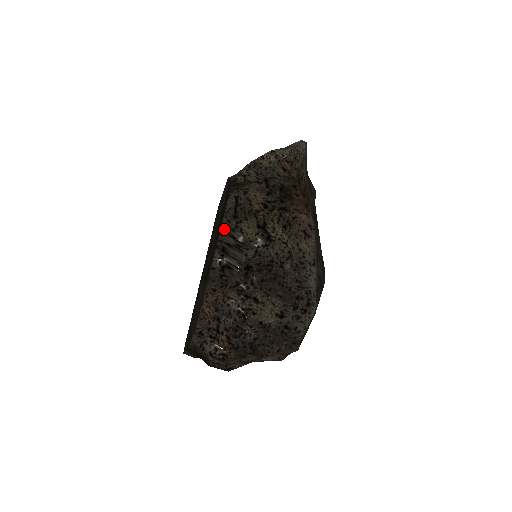
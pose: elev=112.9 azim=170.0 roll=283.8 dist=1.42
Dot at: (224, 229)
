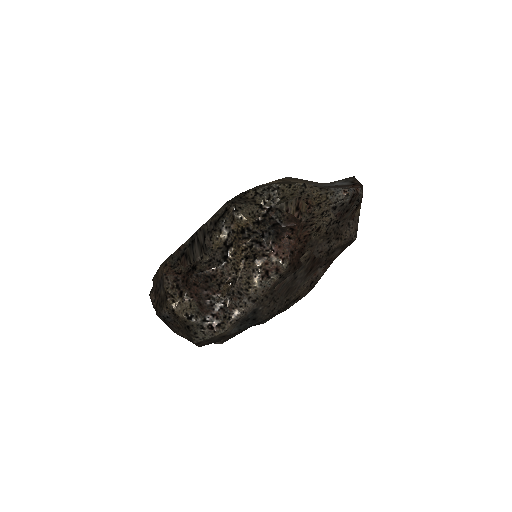
Dot at: (204, 227)
